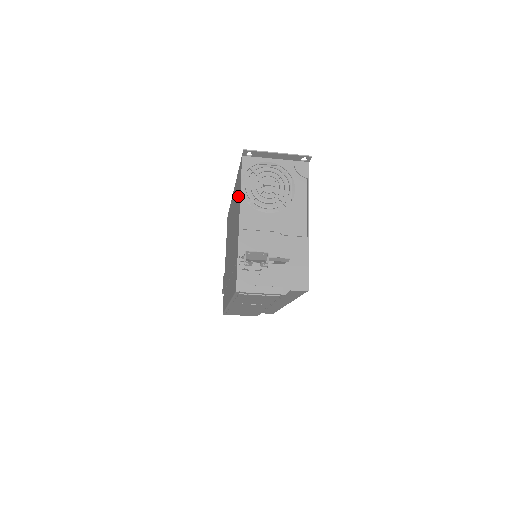
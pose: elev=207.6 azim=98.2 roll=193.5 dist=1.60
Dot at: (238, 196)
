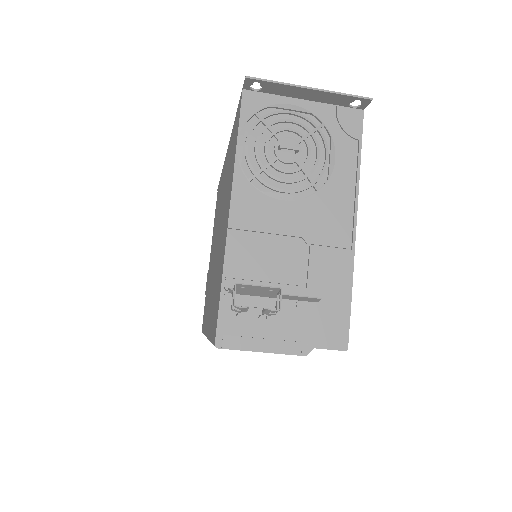
Dot at: (231, 164)
